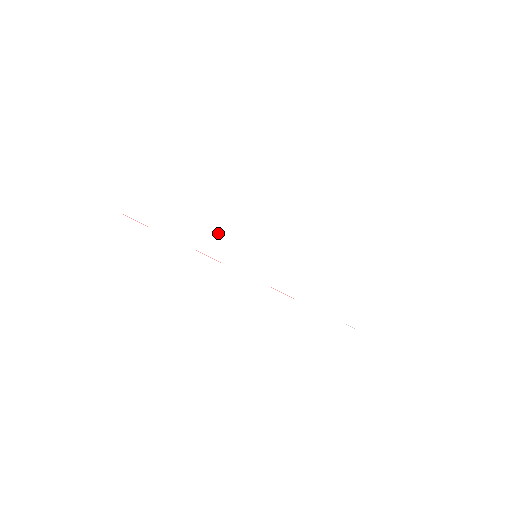
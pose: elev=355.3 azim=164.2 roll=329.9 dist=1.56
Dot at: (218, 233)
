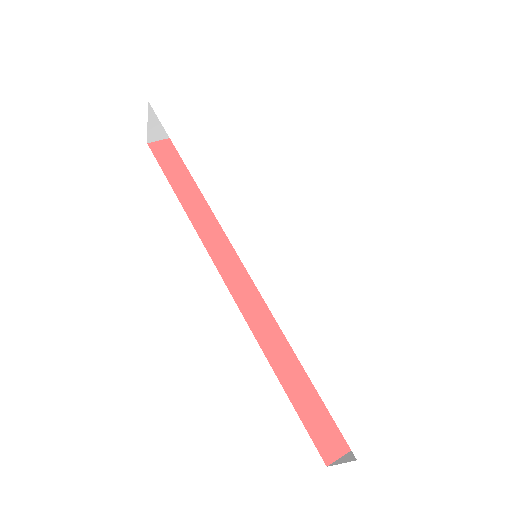
Dot at: (231, 182)
